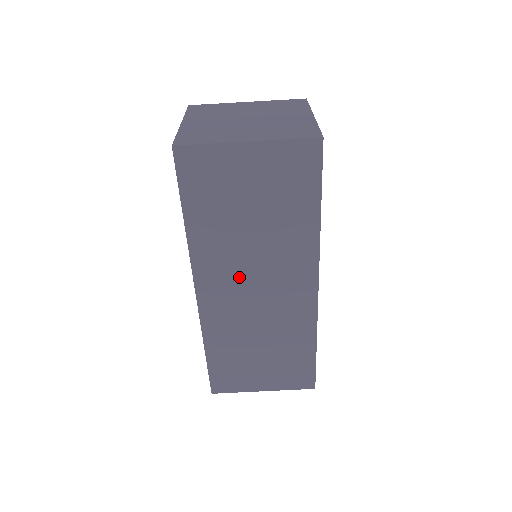
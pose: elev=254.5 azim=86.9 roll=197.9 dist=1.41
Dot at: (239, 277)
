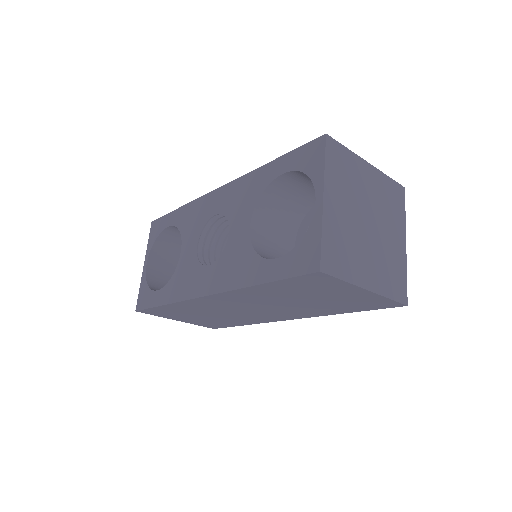
Dot at: (249, 304)
